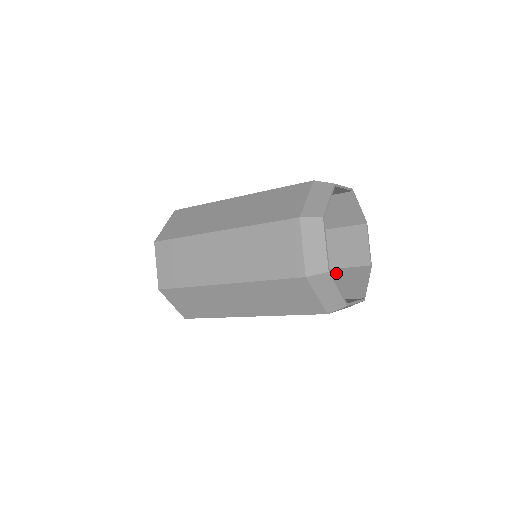
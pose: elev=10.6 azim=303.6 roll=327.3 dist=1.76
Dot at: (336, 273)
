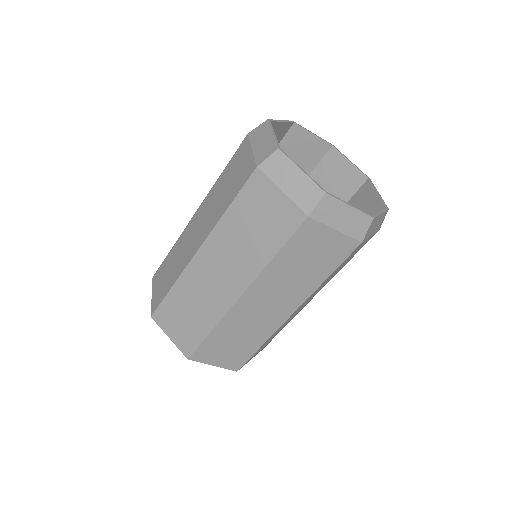
Dot at: occluded
